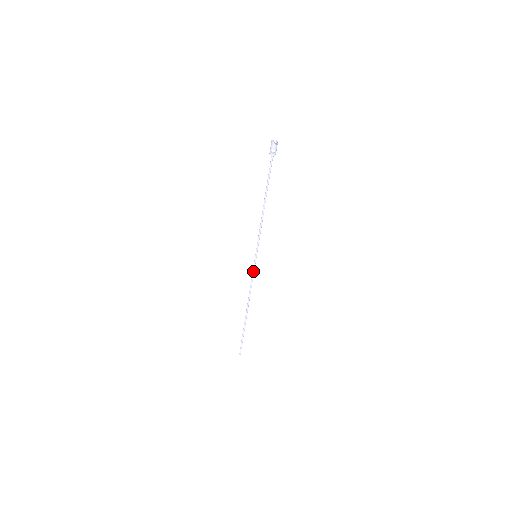
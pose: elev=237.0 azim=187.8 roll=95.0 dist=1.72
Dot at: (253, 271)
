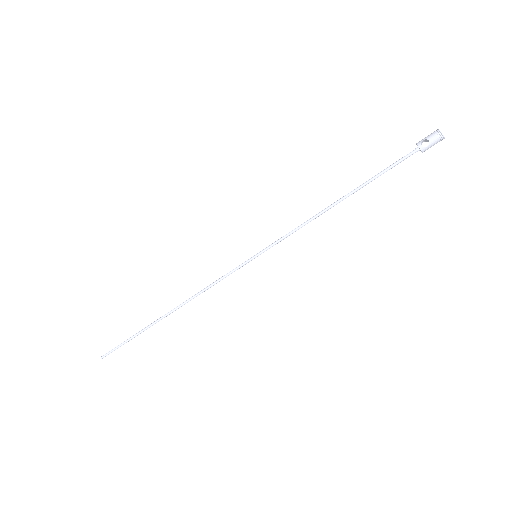
Dot at: (232, 271)
